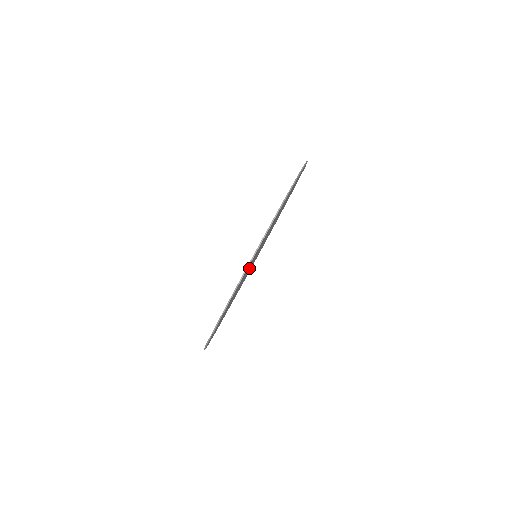
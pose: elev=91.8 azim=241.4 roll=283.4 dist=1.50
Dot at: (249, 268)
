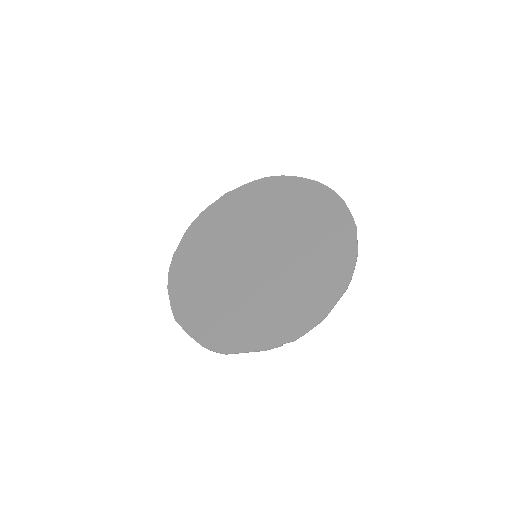
Dot at: (254, 274)
